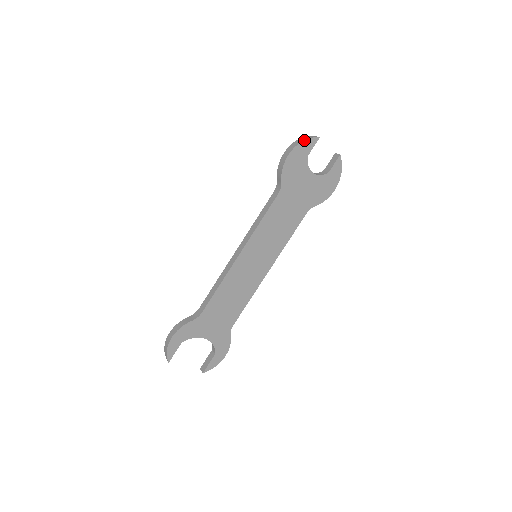
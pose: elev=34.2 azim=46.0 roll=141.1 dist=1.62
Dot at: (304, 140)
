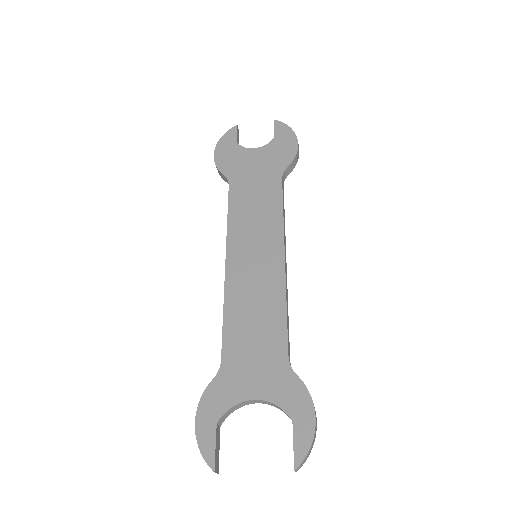
Dot at: (222, 137)
